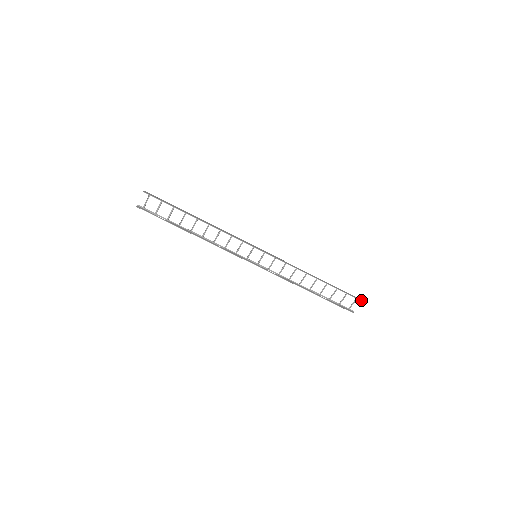
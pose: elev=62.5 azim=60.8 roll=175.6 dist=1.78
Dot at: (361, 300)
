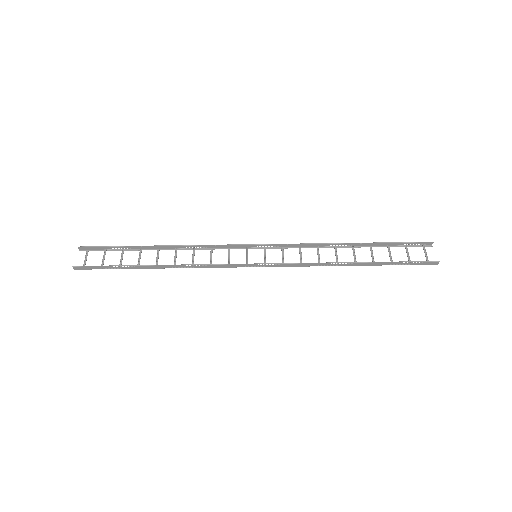
Dot at: (430, 243)
